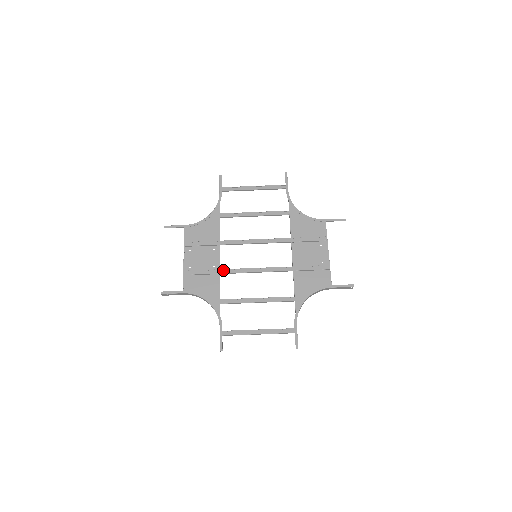
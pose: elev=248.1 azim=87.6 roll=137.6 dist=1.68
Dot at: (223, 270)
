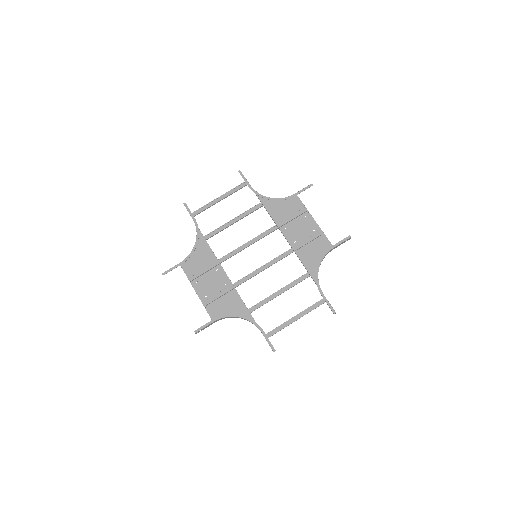
Dot at: (235, 283)
